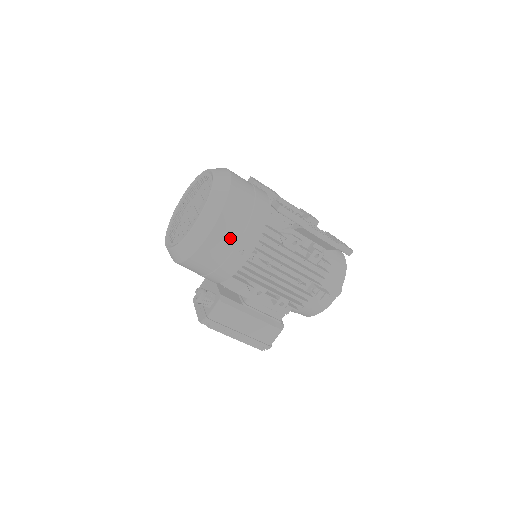
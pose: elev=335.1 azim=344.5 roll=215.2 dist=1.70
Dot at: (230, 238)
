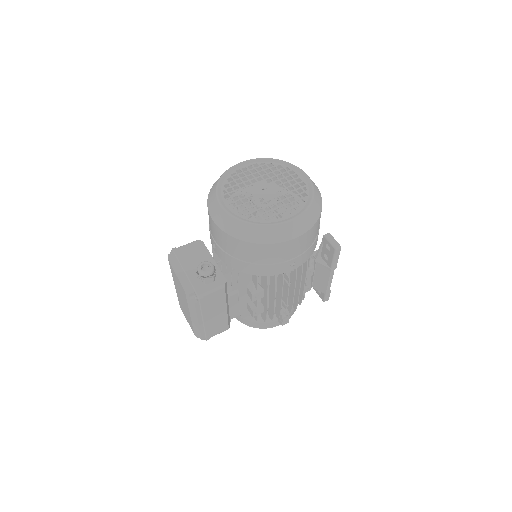
Dot at: (299, 249)
